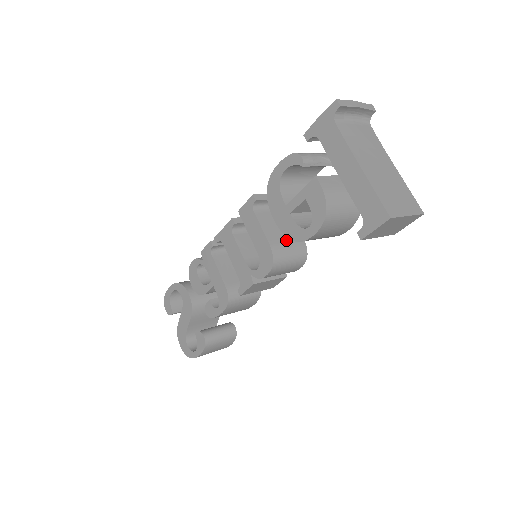
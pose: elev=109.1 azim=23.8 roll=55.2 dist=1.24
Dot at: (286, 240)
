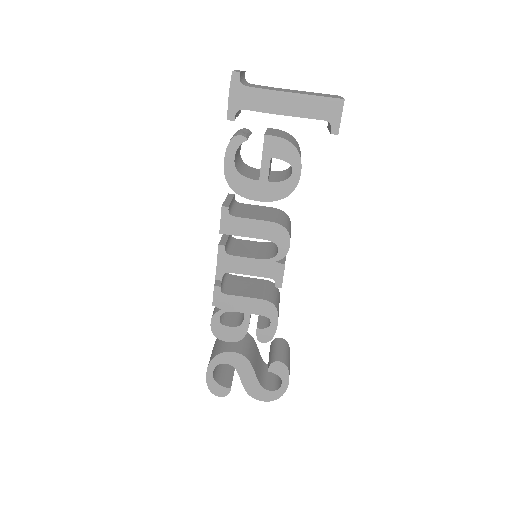
Dot at: (271, 214)
